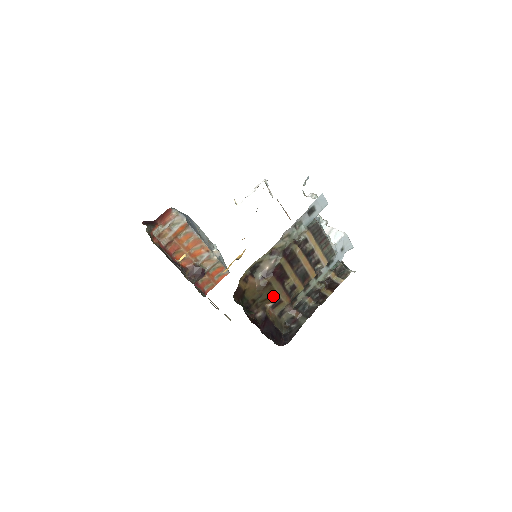
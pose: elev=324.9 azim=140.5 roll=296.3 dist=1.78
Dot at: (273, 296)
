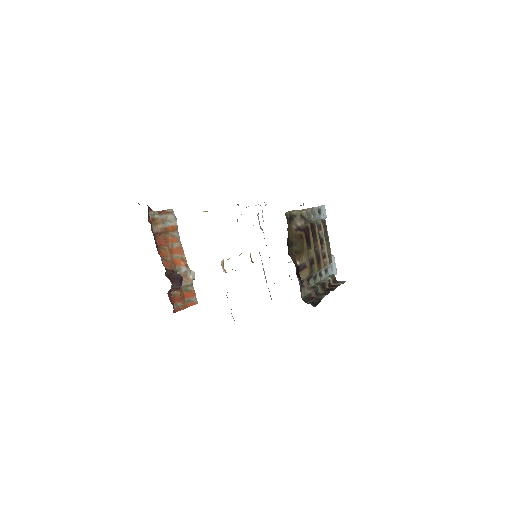
Dot at: (302, 254)
